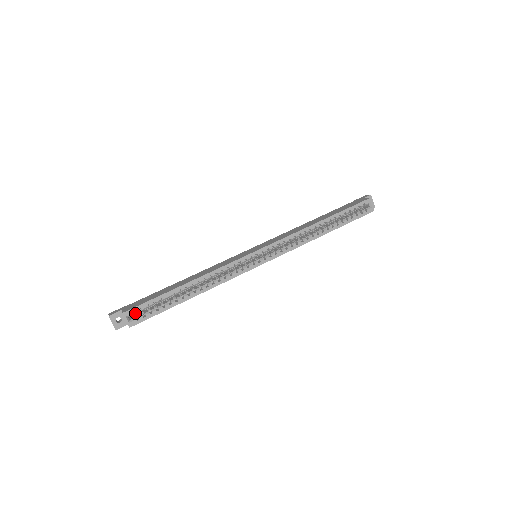
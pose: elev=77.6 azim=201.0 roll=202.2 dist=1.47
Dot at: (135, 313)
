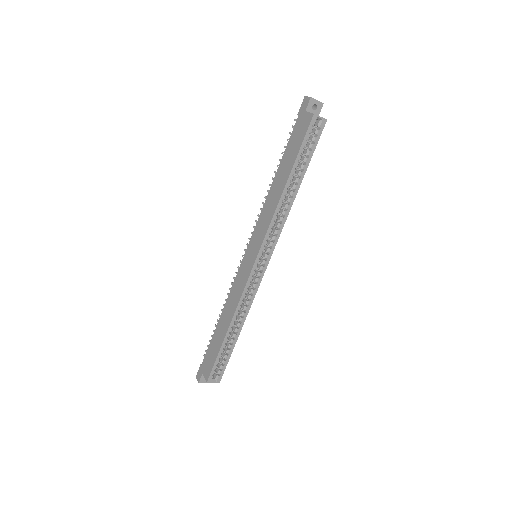
Dot at: occluded
